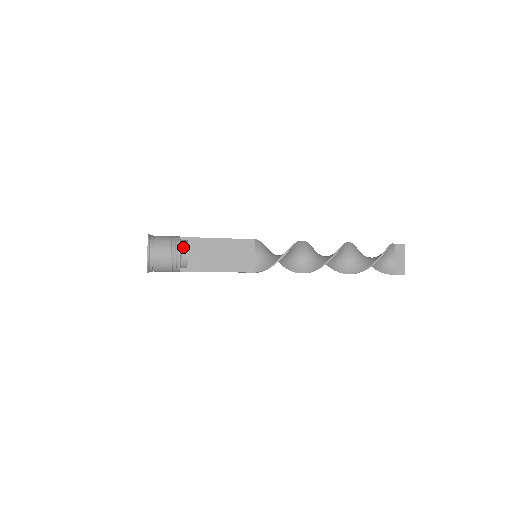
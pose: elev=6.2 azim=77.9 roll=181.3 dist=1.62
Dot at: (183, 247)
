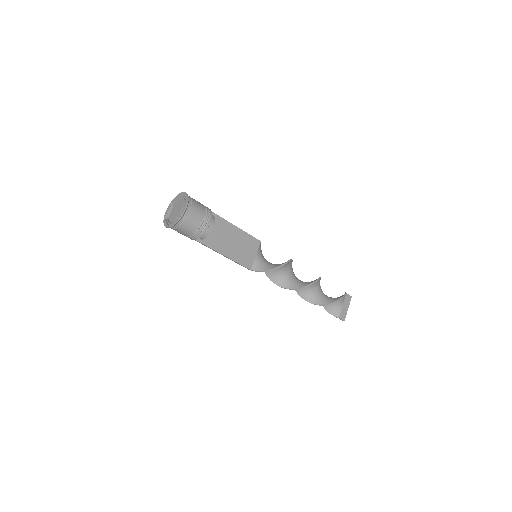
Dot at: (211, 219)
